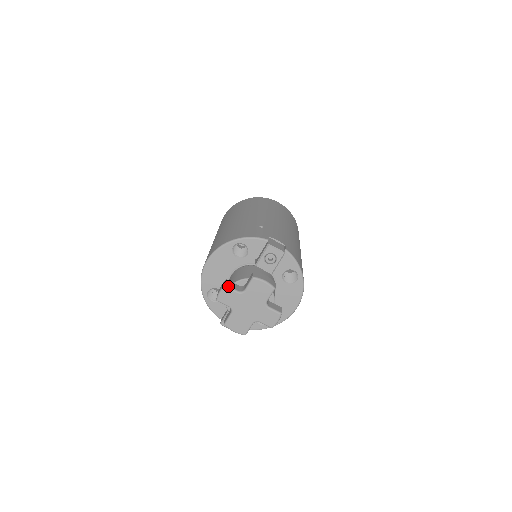
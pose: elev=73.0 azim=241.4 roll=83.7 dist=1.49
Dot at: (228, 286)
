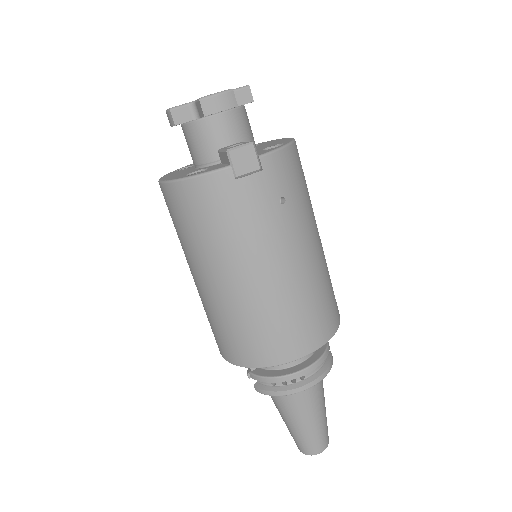
Dot at: occluded
